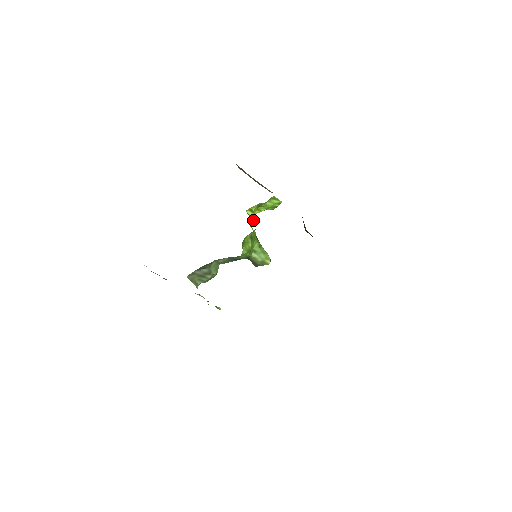
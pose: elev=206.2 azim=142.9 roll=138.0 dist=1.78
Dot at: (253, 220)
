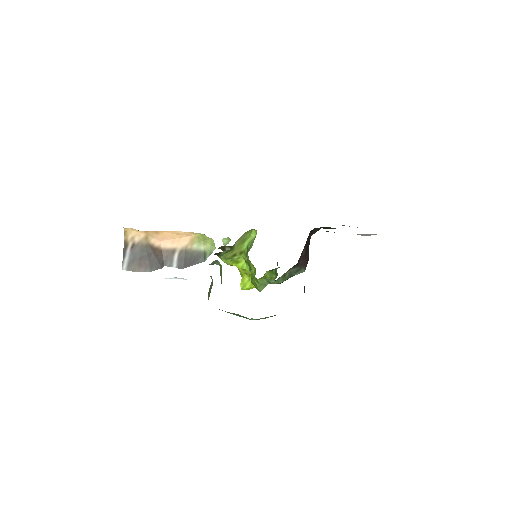
Dot at: (248, 279)
